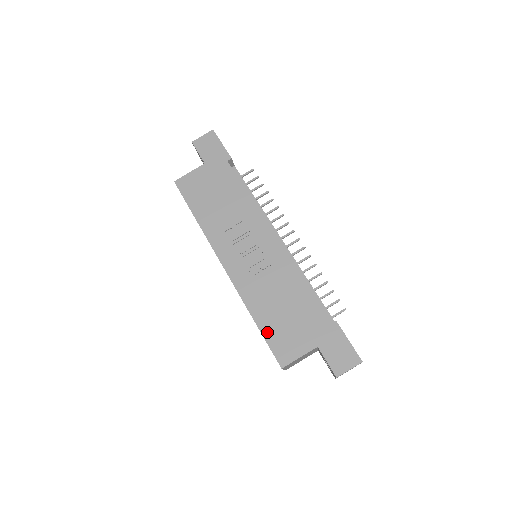
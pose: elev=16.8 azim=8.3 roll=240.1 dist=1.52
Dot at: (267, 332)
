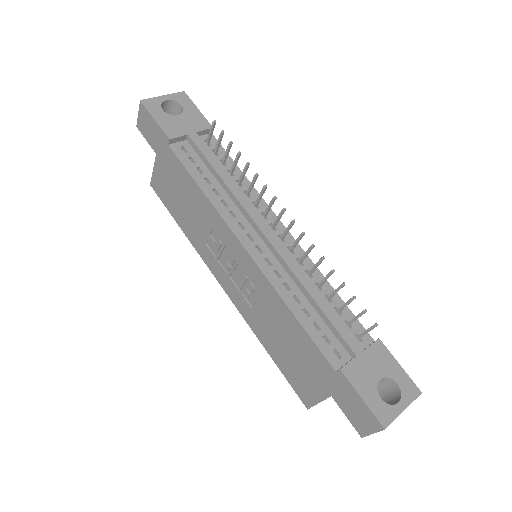
Dot at: (281, 367)
